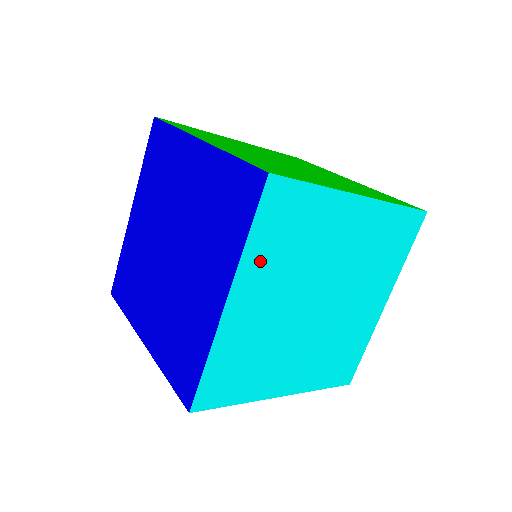
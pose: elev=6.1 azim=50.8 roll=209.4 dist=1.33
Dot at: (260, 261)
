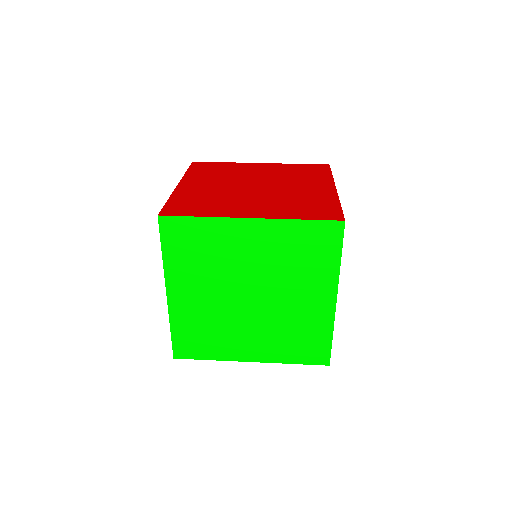
Dot at: occluded
